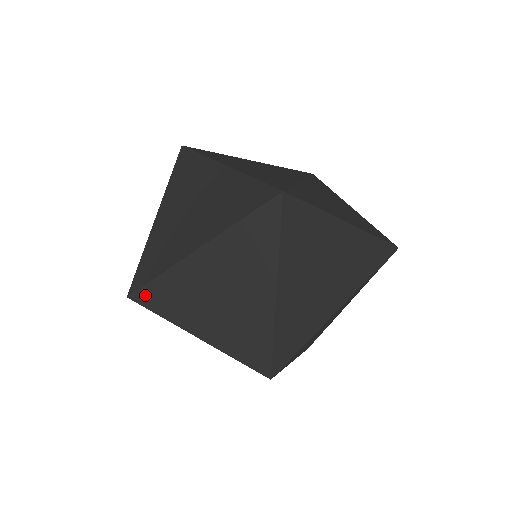
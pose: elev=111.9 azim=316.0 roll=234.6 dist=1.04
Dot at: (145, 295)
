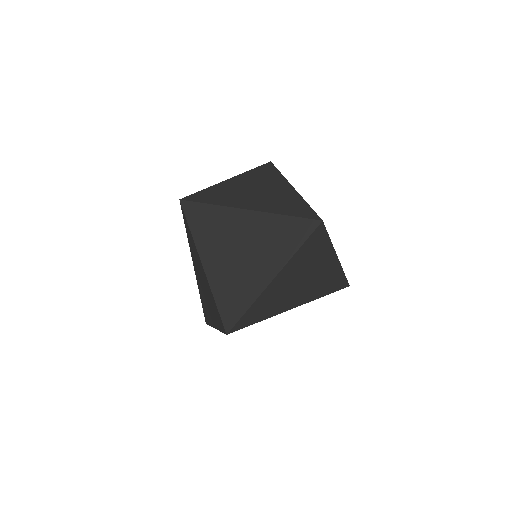
Dot at: occluded
